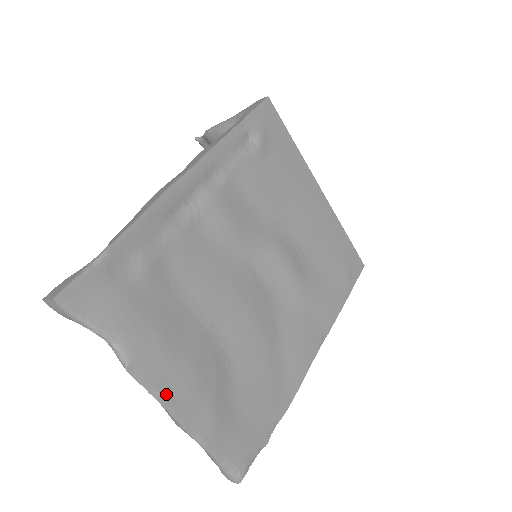
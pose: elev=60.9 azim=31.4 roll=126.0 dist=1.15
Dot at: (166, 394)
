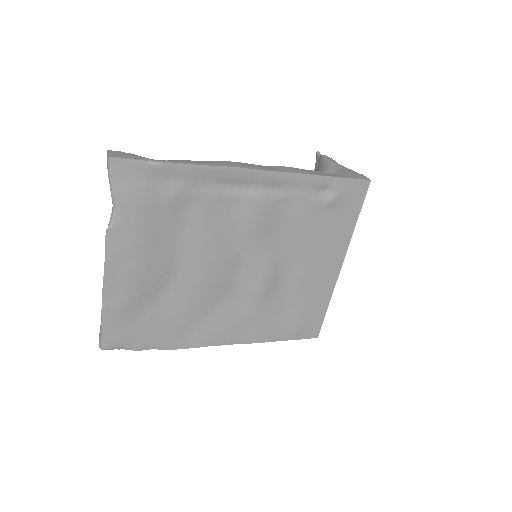
Dot at: (113, 264)
